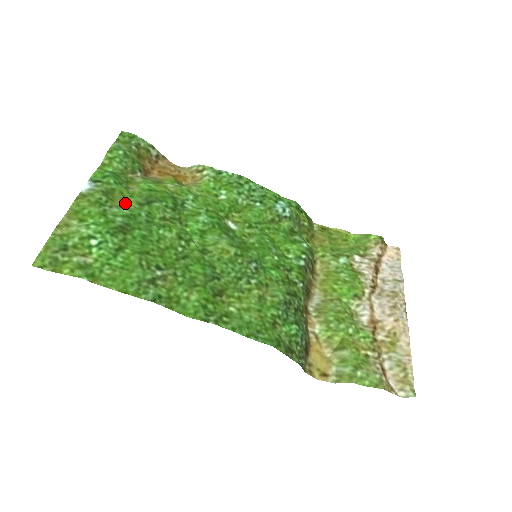
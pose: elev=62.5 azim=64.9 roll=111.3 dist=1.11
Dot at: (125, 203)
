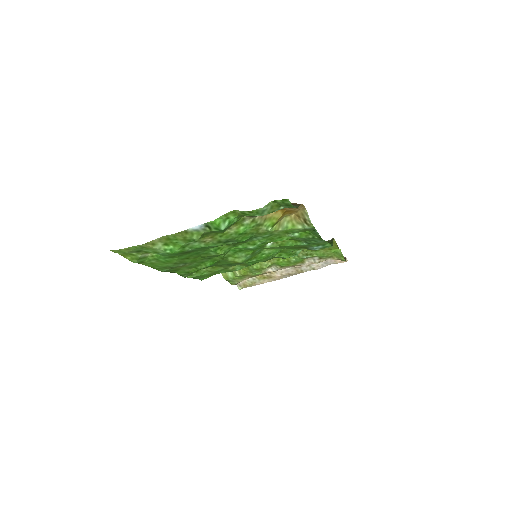
Dot at: (210, 240)
